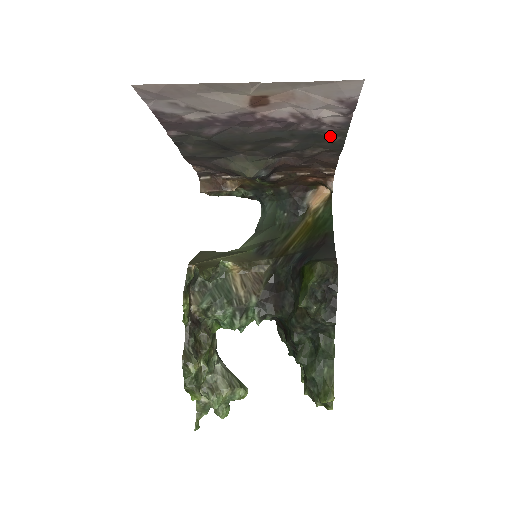
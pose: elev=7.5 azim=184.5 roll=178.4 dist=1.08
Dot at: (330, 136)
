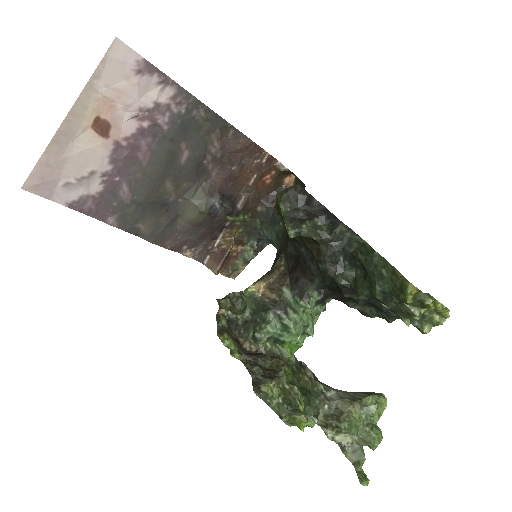
Dot at: (194, 115)
